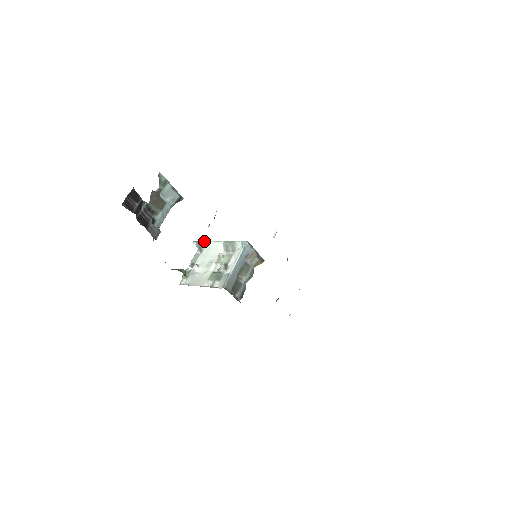
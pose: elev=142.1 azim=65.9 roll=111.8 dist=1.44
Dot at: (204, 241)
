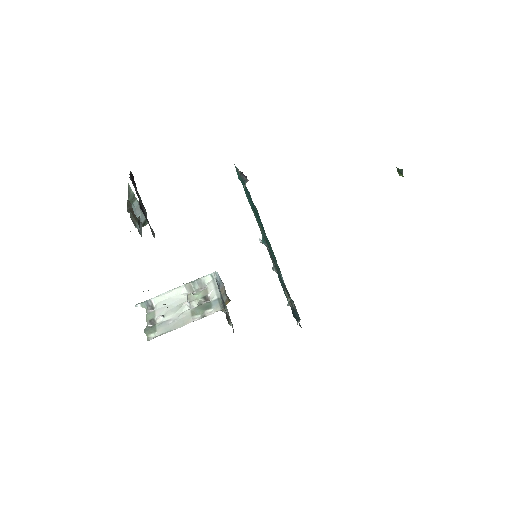
Dot at: occluded
